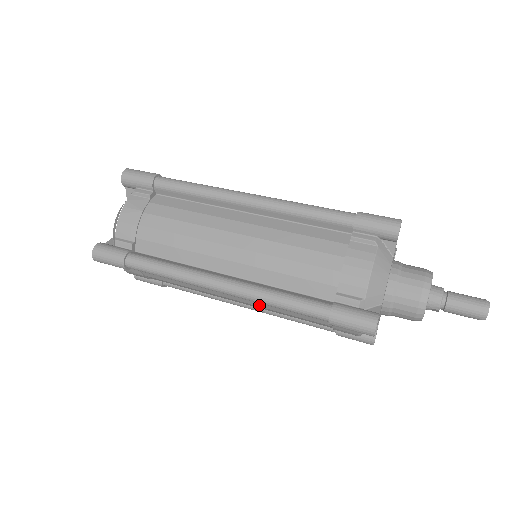
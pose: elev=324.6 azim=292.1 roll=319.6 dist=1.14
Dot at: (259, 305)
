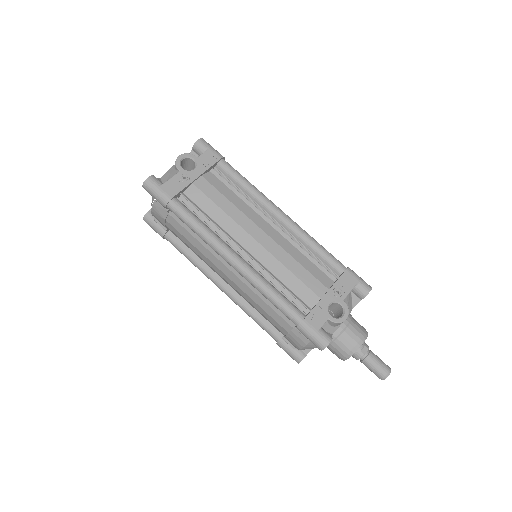
Dot at: occluded
